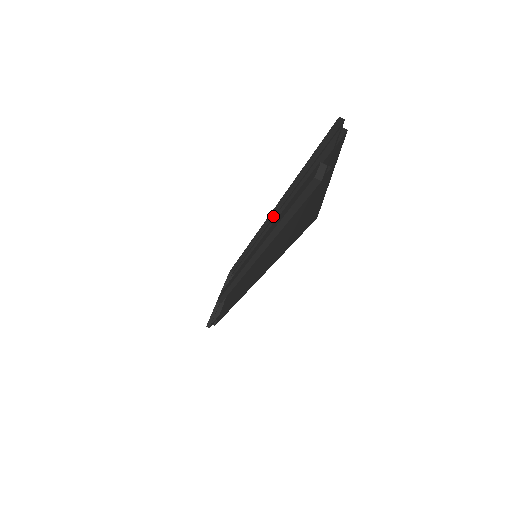
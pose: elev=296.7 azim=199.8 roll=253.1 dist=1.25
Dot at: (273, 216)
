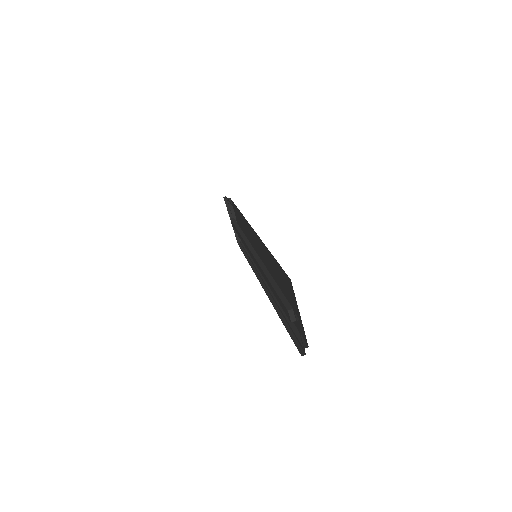
Dot at: (249, 229)
